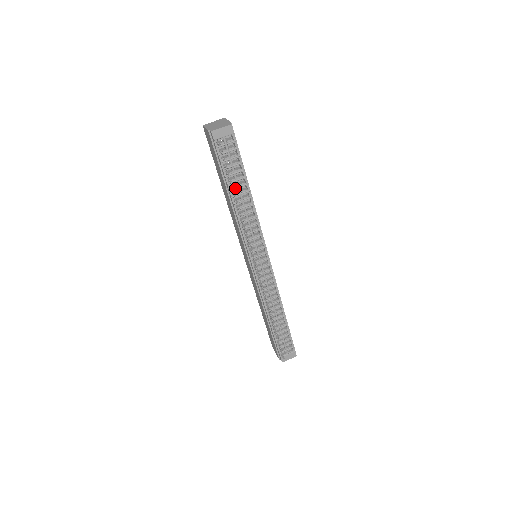
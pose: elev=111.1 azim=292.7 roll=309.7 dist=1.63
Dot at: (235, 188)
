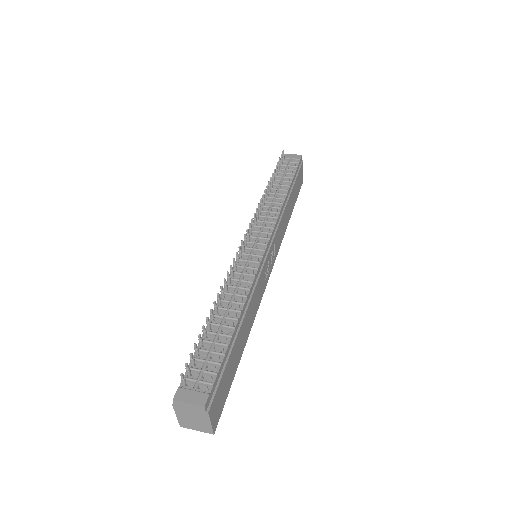
Dot at: (276, 184)
